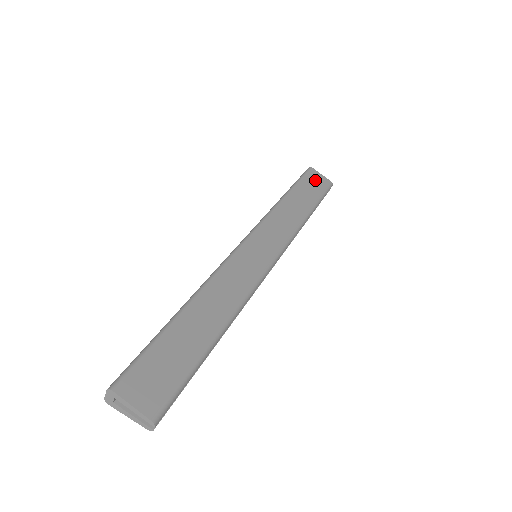
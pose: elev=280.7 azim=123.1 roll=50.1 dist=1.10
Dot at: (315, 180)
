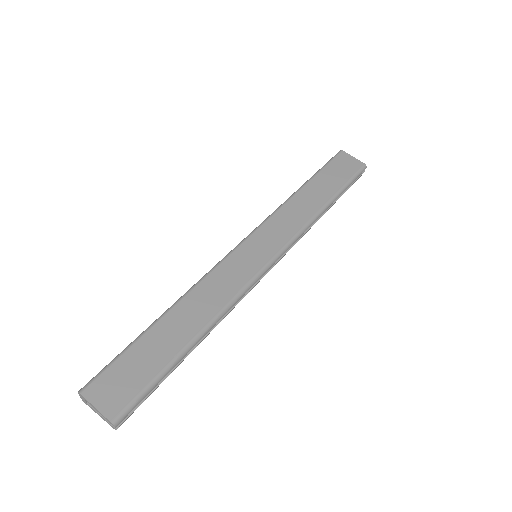
Dot at: (343, 165)
